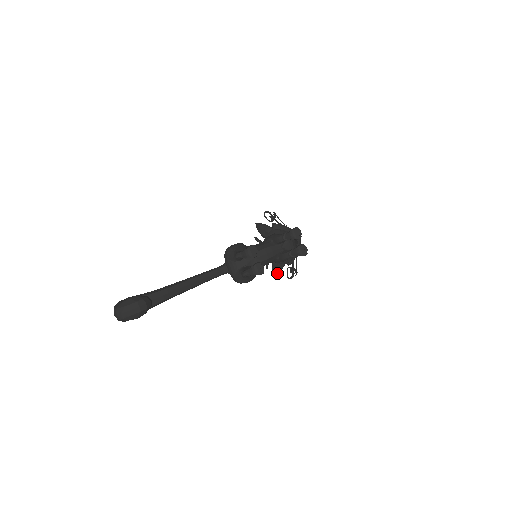
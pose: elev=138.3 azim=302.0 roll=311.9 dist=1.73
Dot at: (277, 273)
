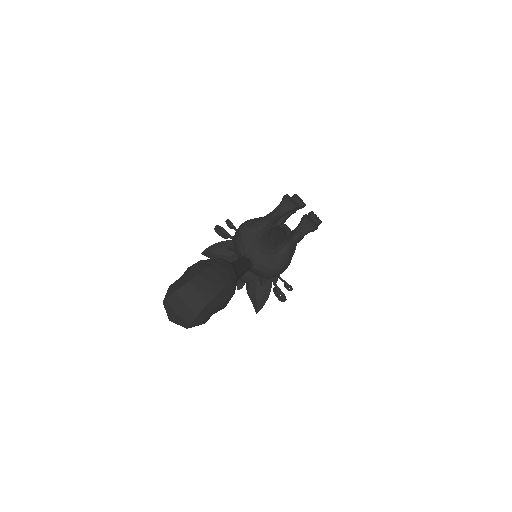
Dot at: (265, 301)
